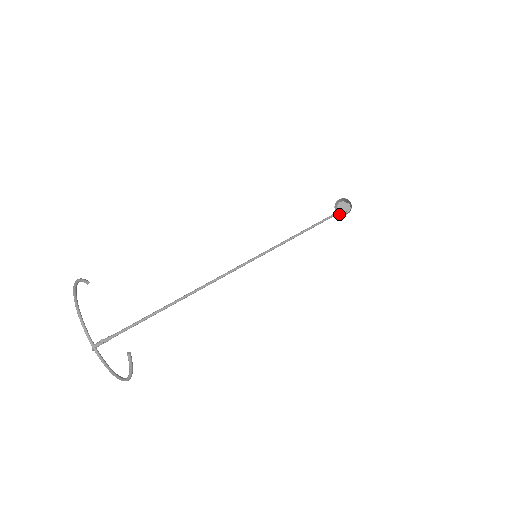
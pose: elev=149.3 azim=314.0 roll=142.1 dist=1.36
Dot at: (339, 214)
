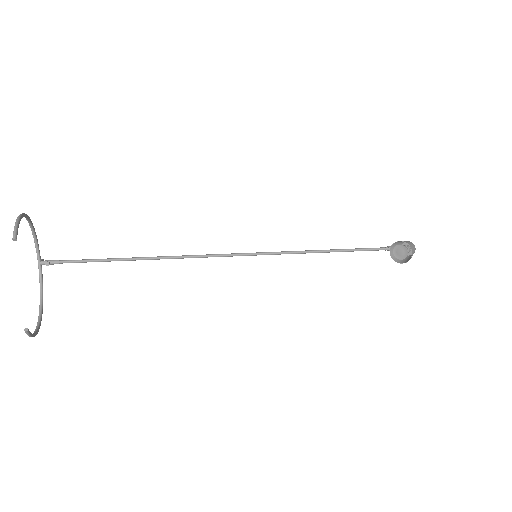
Dot at: (391, 256)
